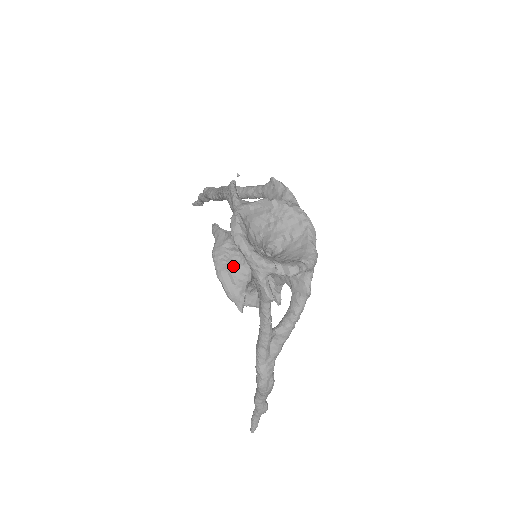
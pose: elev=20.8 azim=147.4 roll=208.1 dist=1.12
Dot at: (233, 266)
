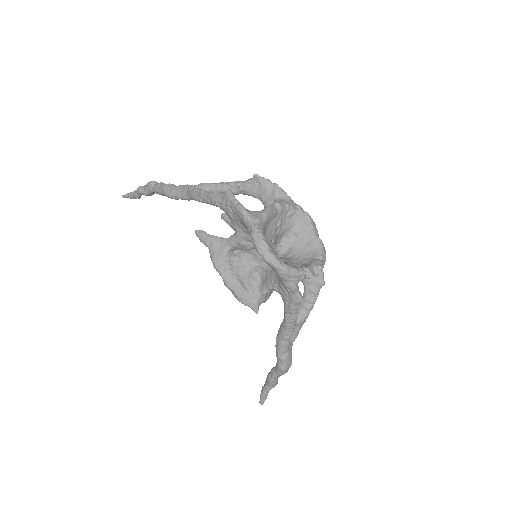
Dot at: (241, 273)
